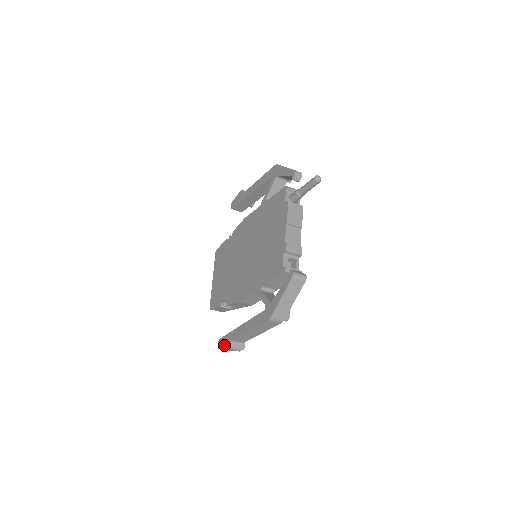
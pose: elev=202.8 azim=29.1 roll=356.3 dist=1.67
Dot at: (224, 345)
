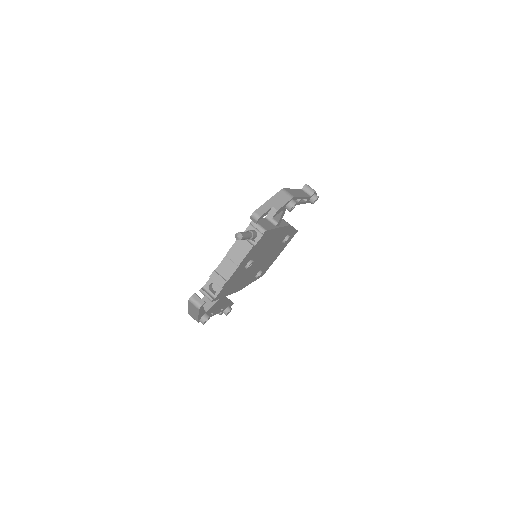
Dot at: occluded
